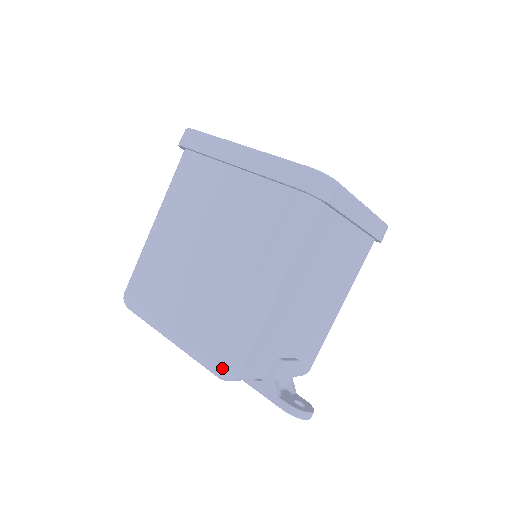
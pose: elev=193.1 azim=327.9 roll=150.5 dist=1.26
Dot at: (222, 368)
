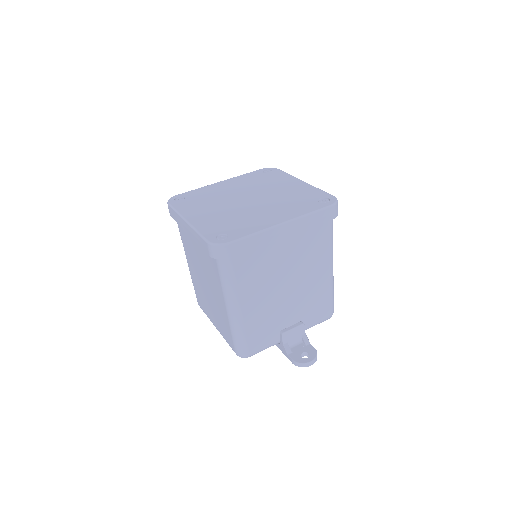
Dot at: (237, 354)
